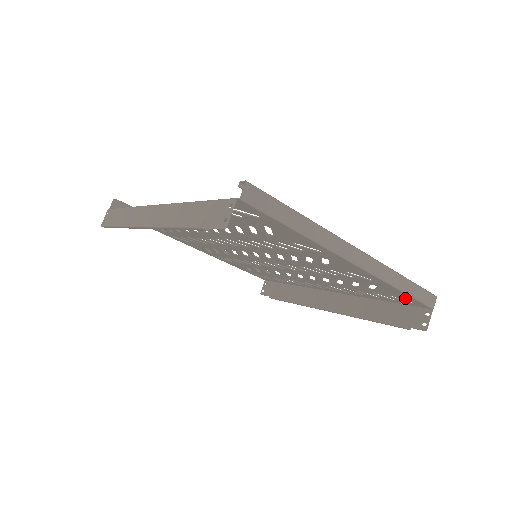
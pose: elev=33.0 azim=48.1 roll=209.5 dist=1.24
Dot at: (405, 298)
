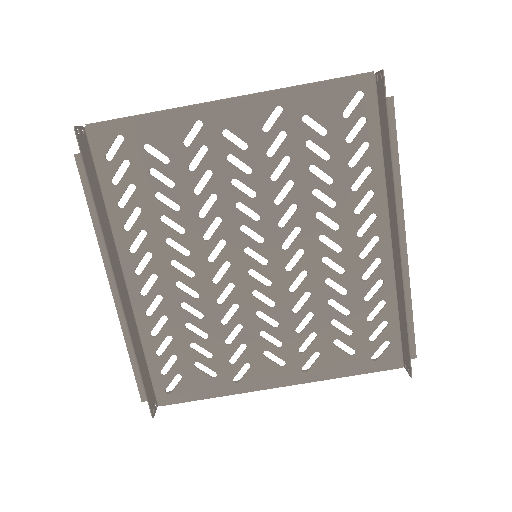
Dot at: (341, 95)
